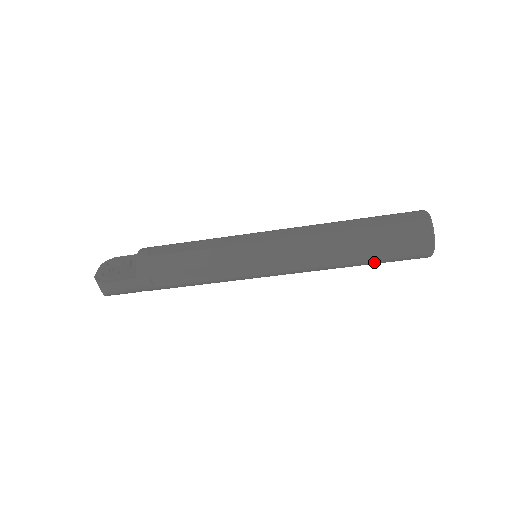
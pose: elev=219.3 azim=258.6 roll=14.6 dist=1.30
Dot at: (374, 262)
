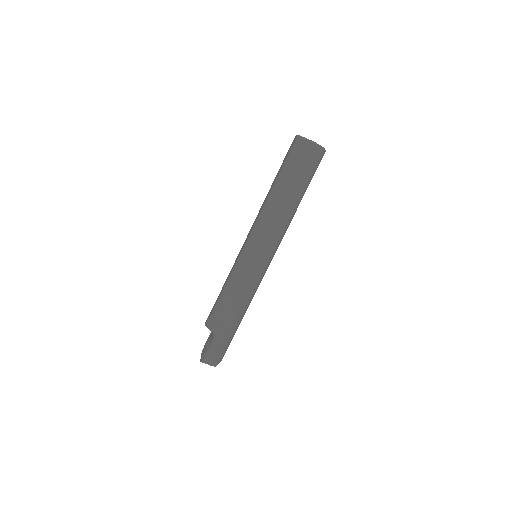
Dot at: (302, 185)
